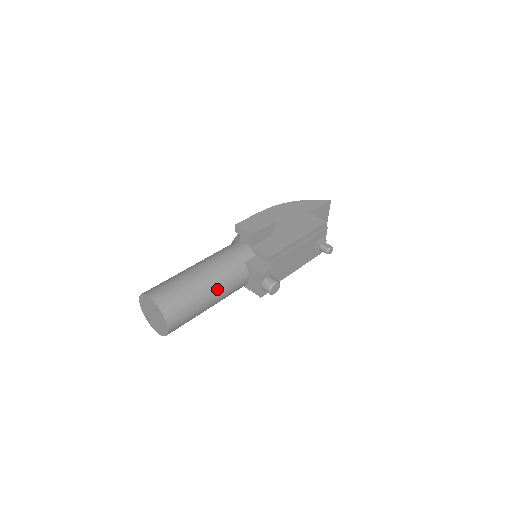
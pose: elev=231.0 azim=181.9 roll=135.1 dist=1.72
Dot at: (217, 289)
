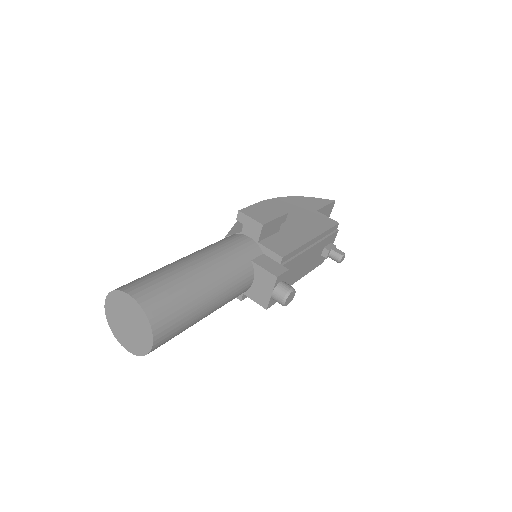
Dot at: (219, 292)
